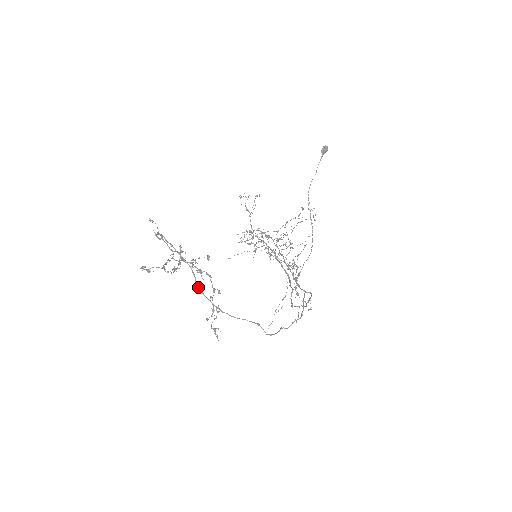
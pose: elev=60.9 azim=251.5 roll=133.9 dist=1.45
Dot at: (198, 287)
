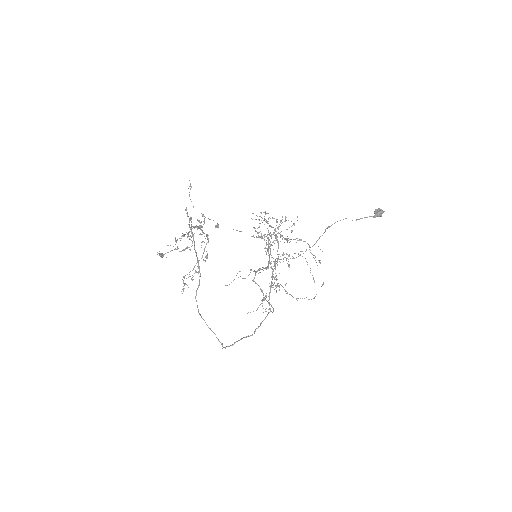
Dot at: occluded
